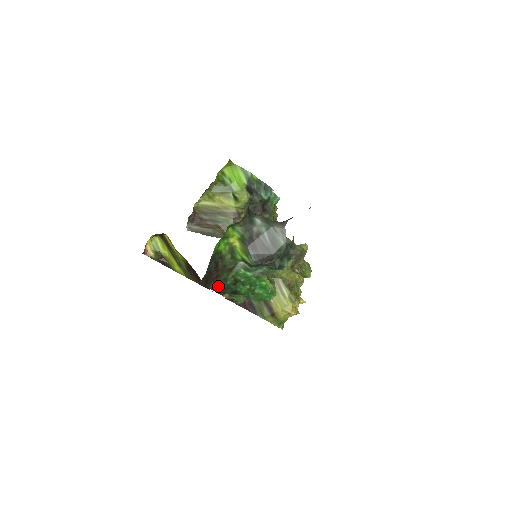
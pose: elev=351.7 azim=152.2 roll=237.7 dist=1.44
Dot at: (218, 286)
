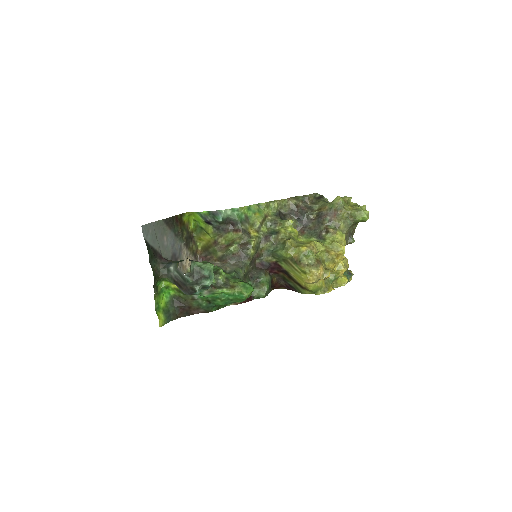
Dot at: (201, 310)
